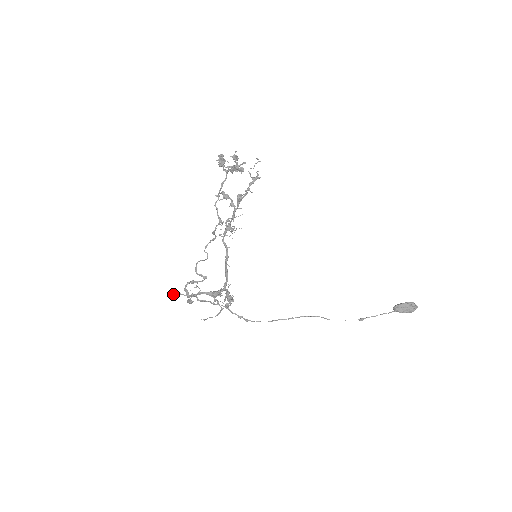
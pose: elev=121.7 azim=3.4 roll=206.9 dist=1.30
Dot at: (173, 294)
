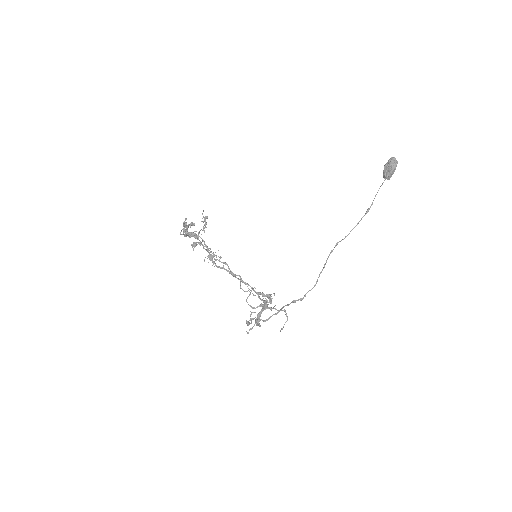
Dot at: (247, 333)
